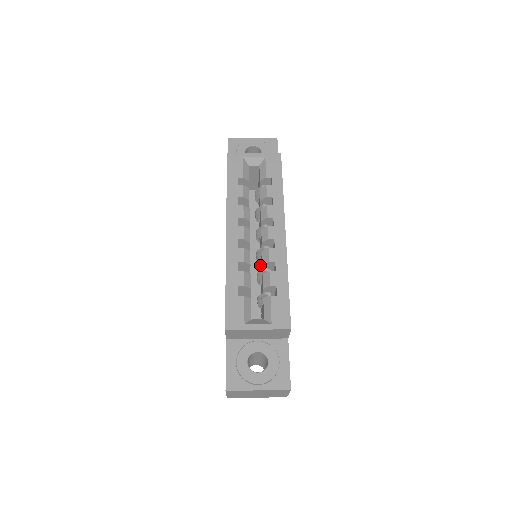
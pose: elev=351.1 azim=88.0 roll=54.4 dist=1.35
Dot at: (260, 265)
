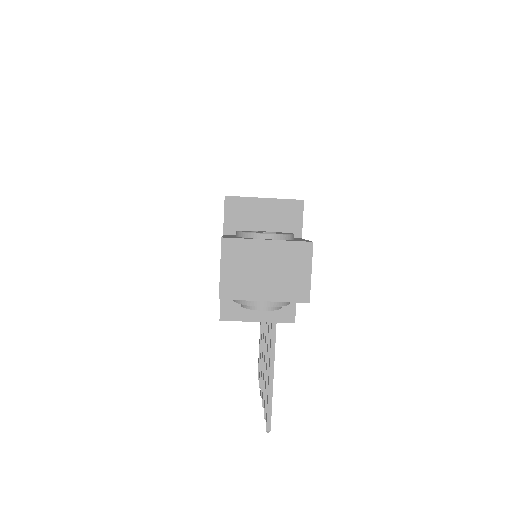
Dot at: occluded
